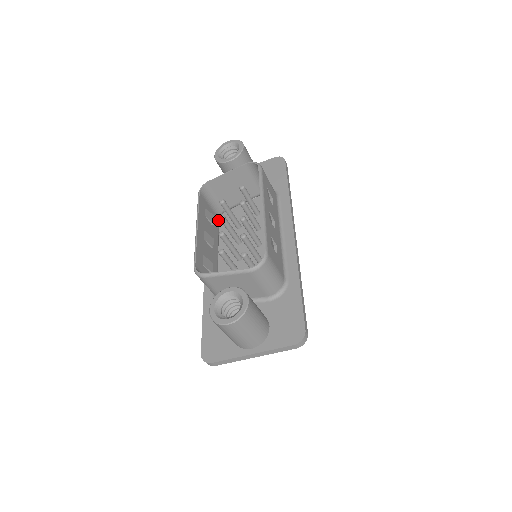
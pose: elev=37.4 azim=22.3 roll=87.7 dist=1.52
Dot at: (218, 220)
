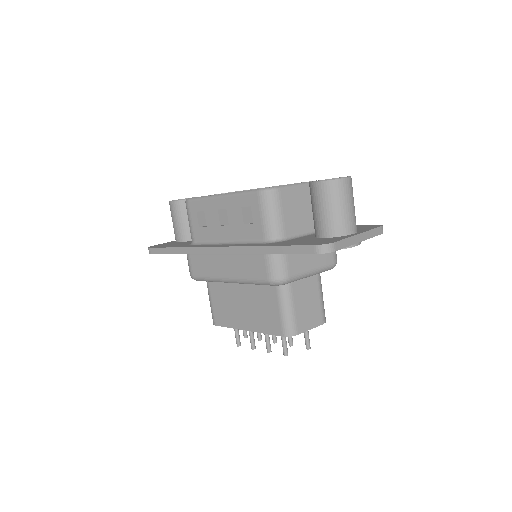
Dot at: (198, 241)
